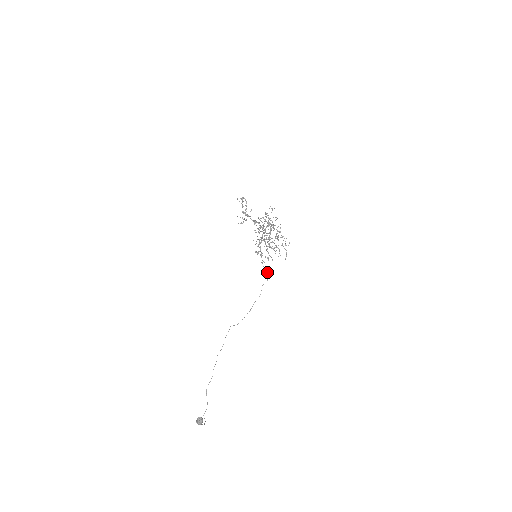
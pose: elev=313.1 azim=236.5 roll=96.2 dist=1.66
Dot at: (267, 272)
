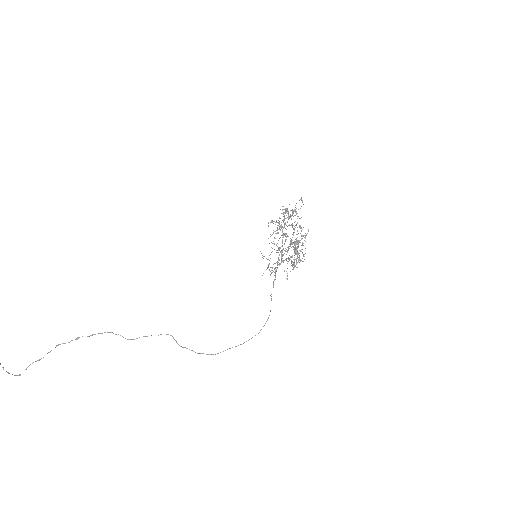
Dot at: occluded
